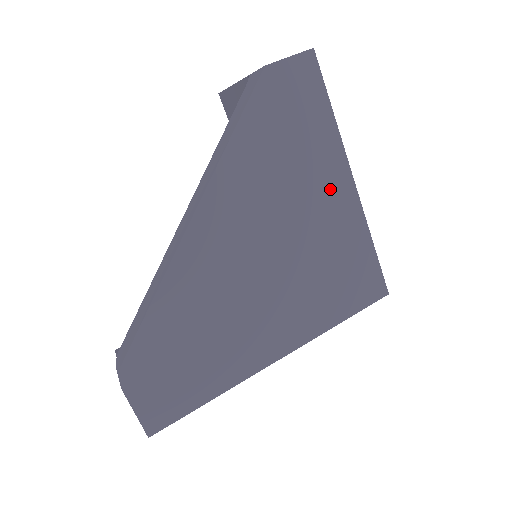
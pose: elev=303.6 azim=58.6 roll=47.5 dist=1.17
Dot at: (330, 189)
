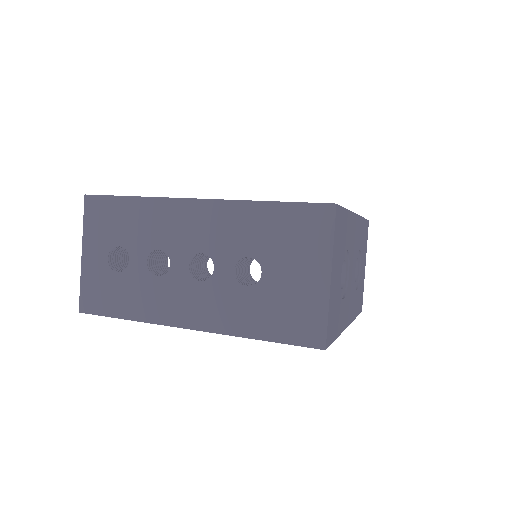
Dot at: occluded
